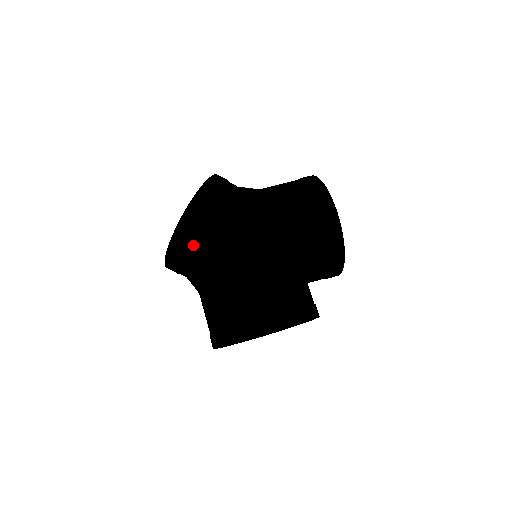
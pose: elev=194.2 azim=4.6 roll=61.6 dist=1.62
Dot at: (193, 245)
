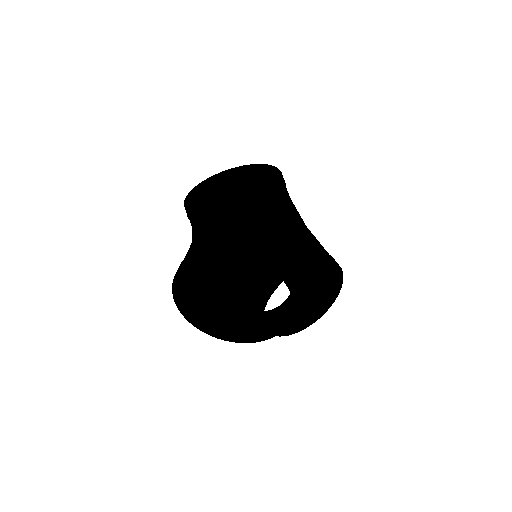
Dot at: (255, 184)
